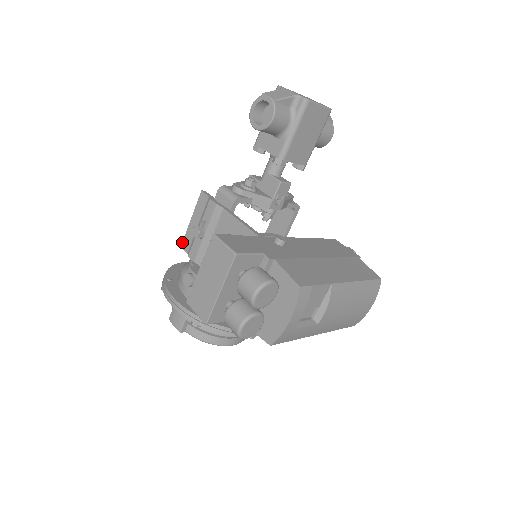
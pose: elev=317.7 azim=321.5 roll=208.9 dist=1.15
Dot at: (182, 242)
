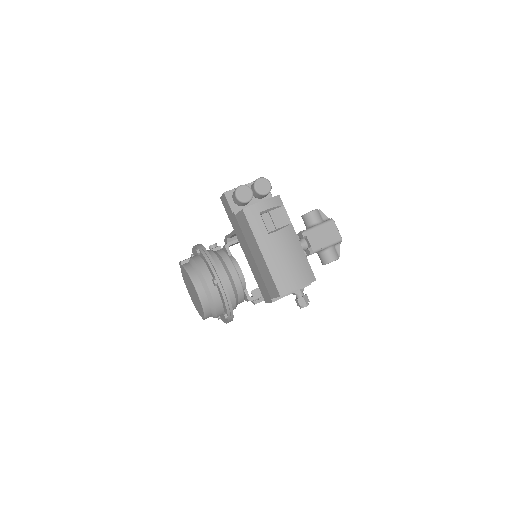
Dot at: occluded
